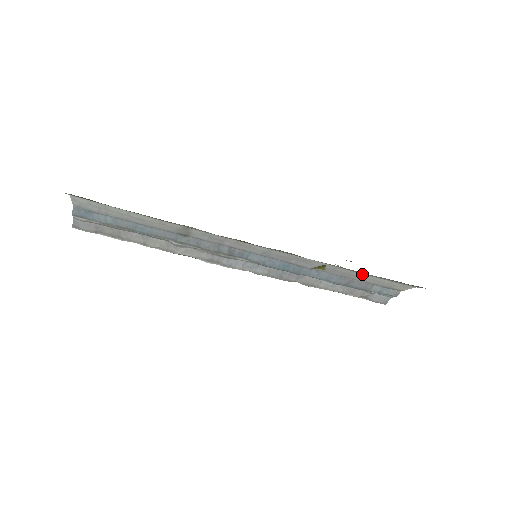
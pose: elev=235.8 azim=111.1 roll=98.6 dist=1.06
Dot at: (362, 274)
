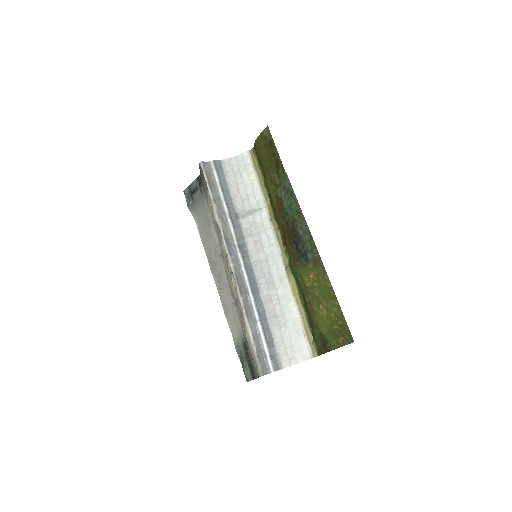
Dot at: (284, 322)
